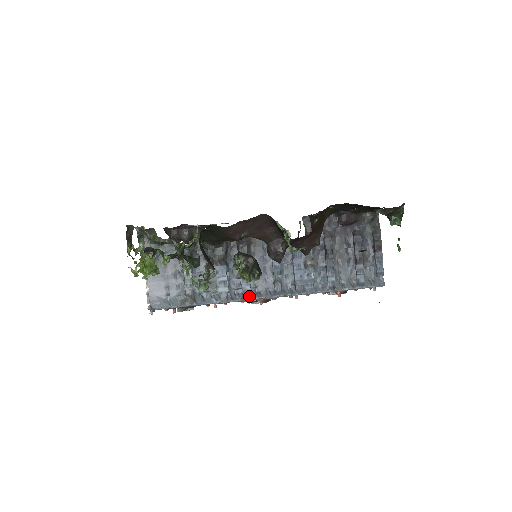
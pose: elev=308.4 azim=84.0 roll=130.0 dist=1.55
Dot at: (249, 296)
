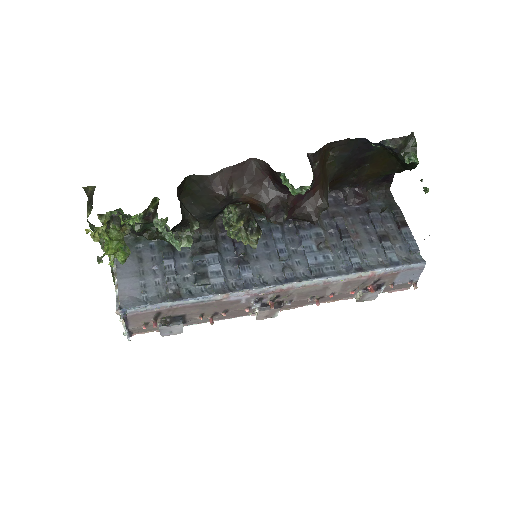
Dot at: (252, 285)
